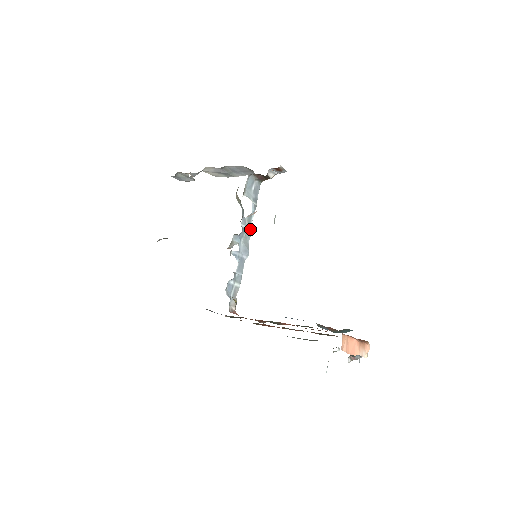
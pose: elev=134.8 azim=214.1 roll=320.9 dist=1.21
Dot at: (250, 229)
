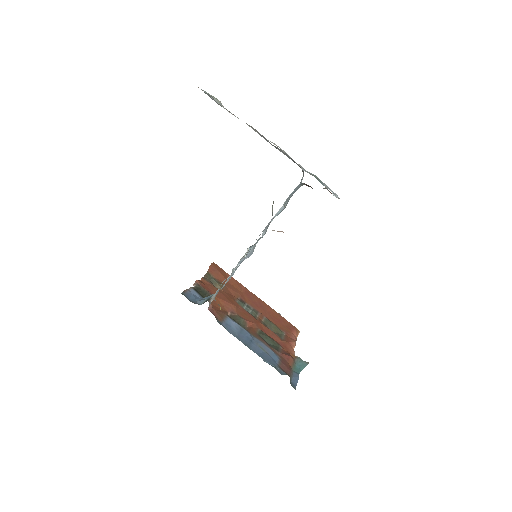
Dot at: occluded
